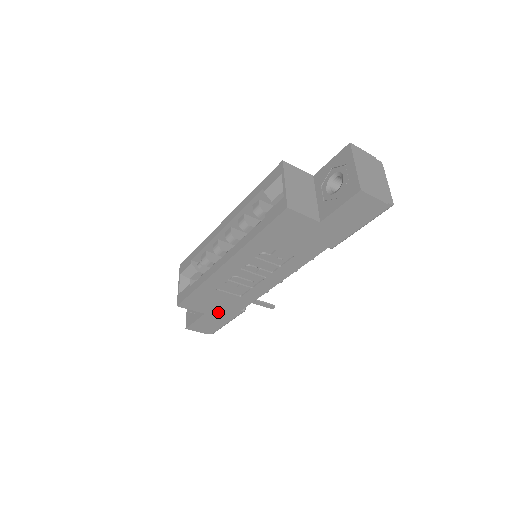
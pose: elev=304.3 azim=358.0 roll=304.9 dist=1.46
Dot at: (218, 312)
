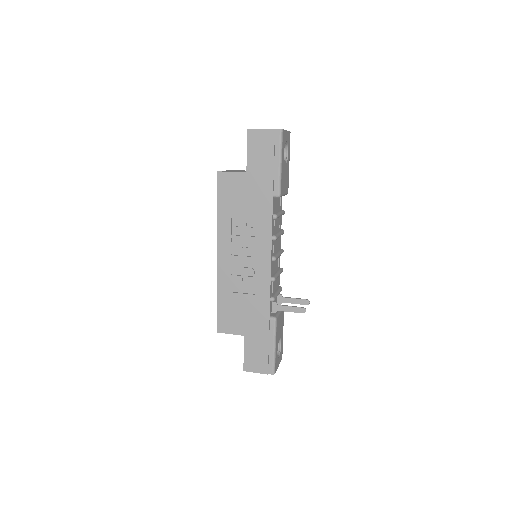
Dot at: (253, 329)
